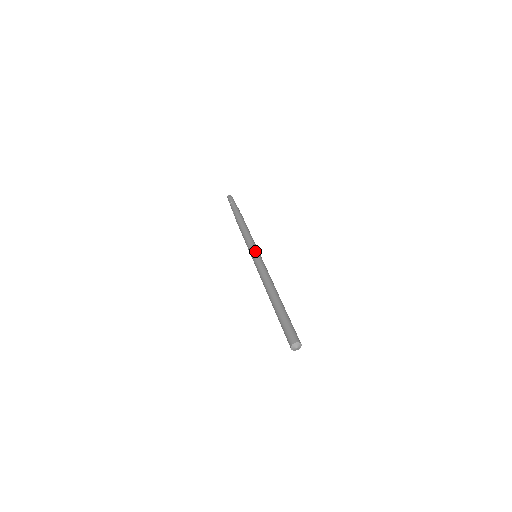
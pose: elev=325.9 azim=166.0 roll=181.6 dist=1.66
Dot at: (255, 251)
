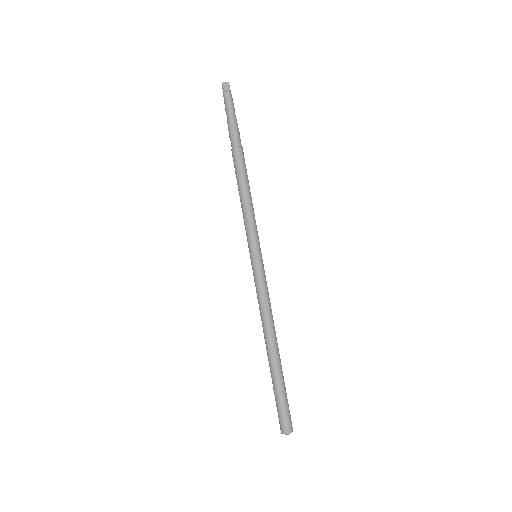
Dot at: (253, 253)
